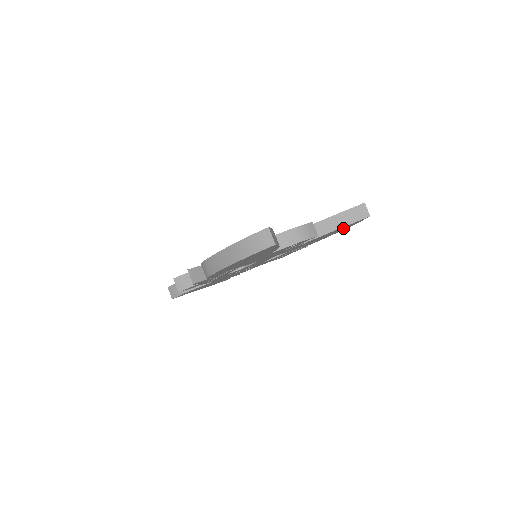
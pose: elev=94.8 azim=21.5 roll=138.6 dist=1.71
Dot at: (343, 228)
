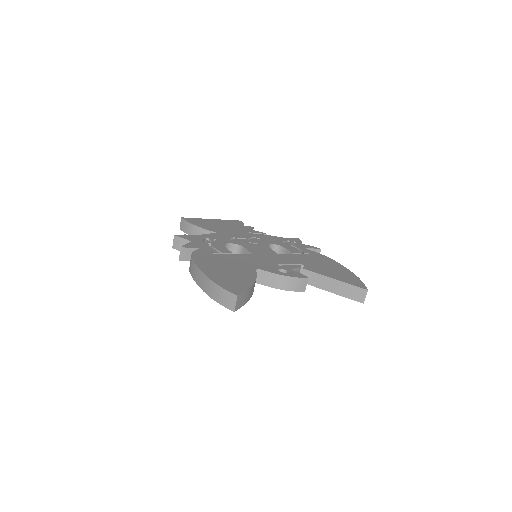
Dot at: occluded
